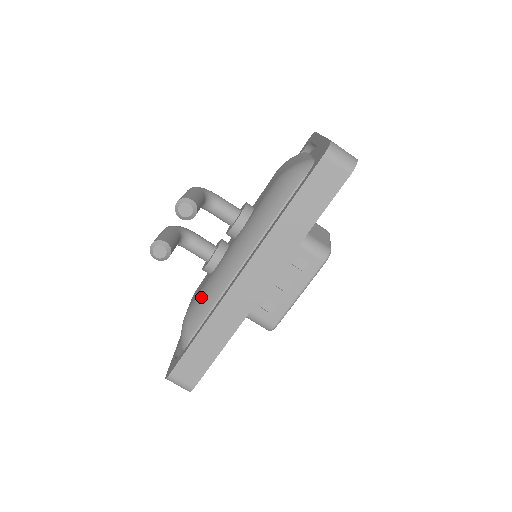
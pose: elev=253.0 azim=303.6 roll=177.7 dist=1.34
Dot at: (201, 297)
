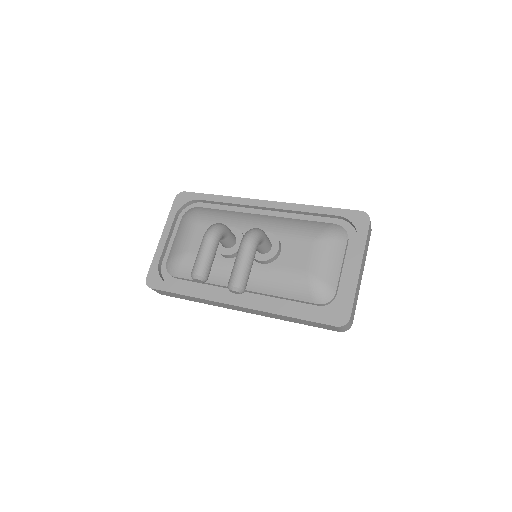
Dot at: occluded
